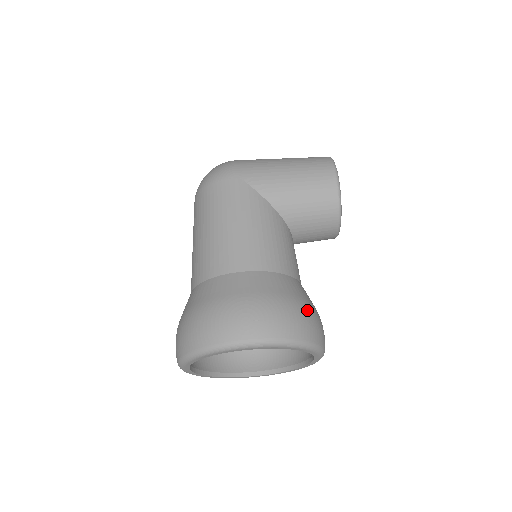
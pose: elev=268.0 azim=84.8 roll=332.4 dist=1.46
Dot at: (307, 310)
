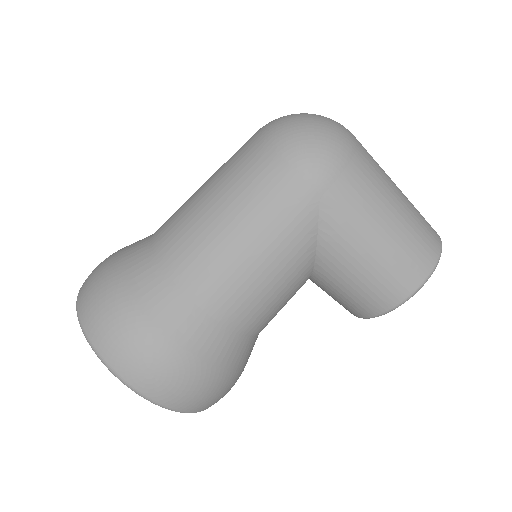
Dot at: (225, 386)
